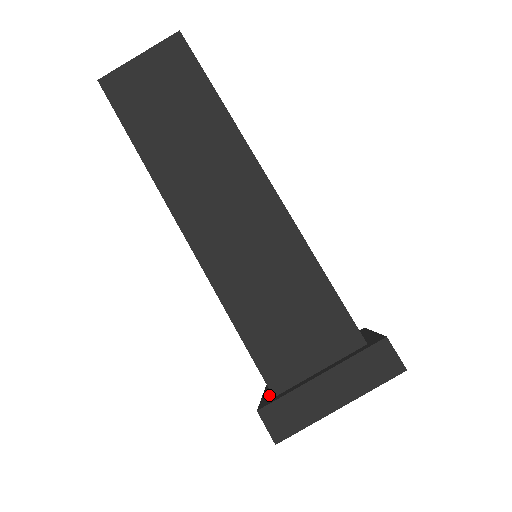
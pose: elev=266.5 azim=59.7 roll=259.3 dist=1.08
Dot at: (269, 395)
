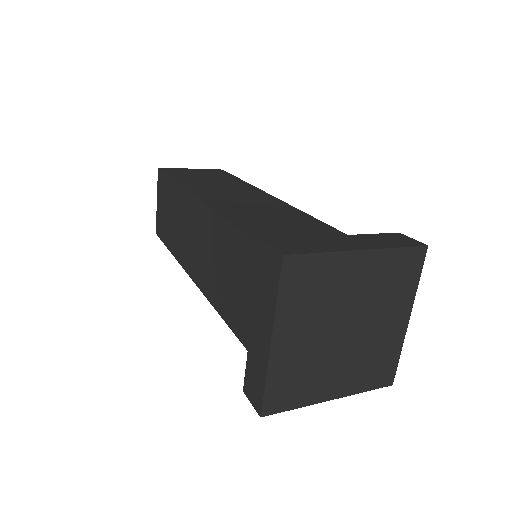
Dot at: occluded
